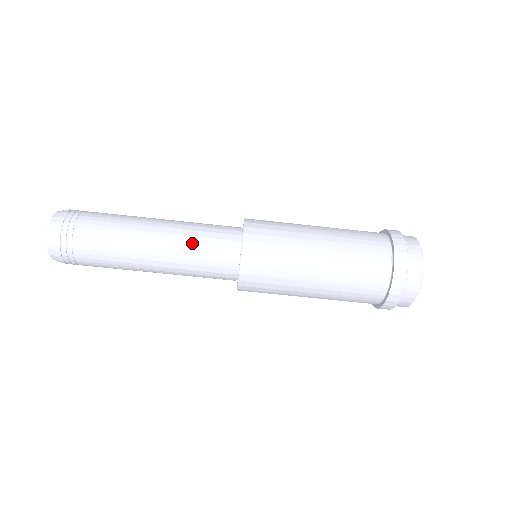
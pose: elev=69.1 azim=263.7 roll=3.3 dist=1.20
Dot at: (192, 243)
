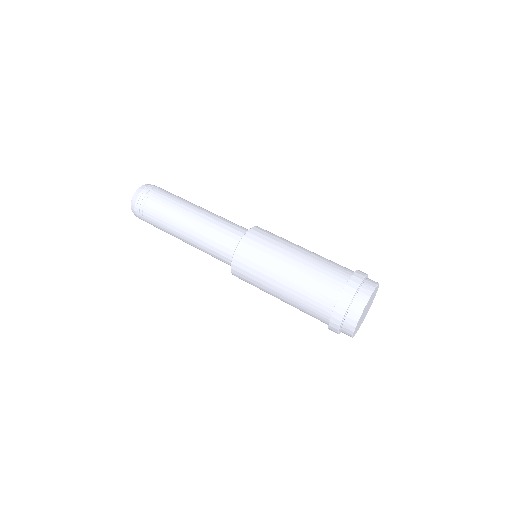
Dot at: occluded
